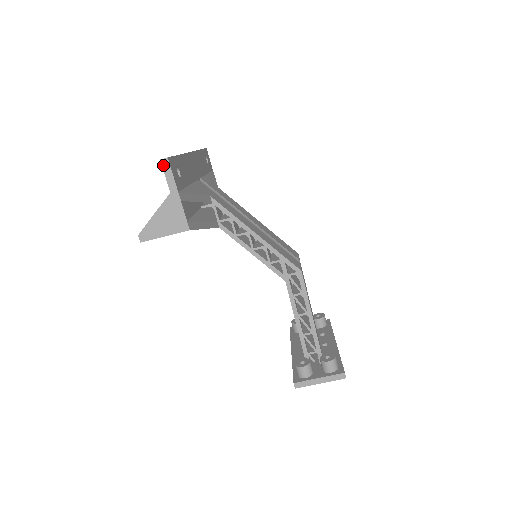
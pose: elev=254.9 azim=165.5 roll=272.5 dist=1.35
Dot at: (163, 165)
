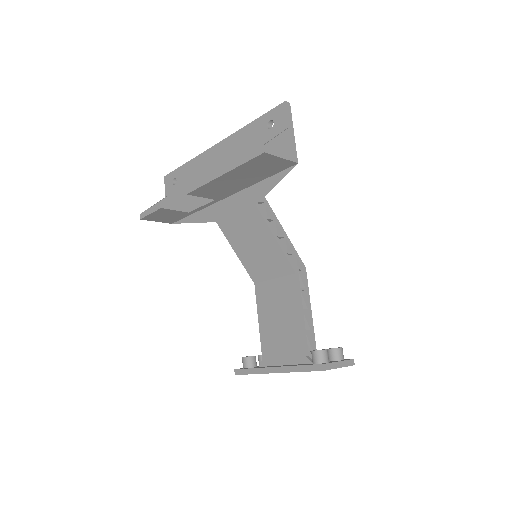
Dot at: (287, 106)
